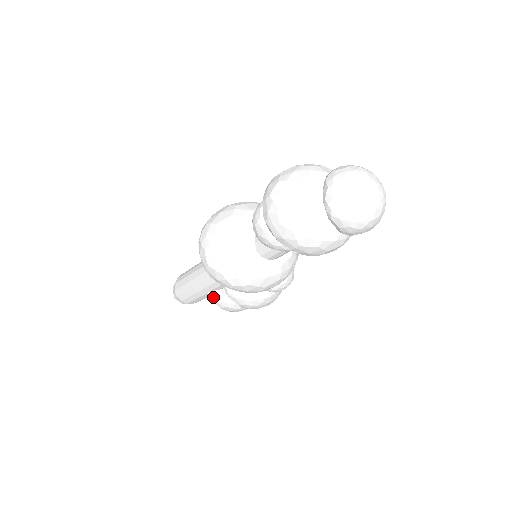
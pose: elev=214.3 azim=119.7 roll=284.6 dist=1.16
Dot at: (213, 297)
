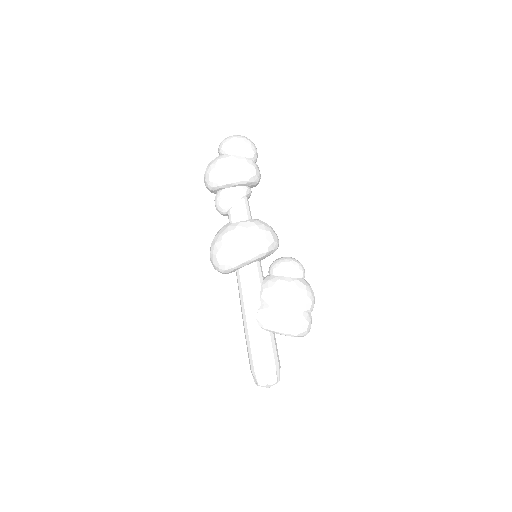
Dot at: (261, 318)
